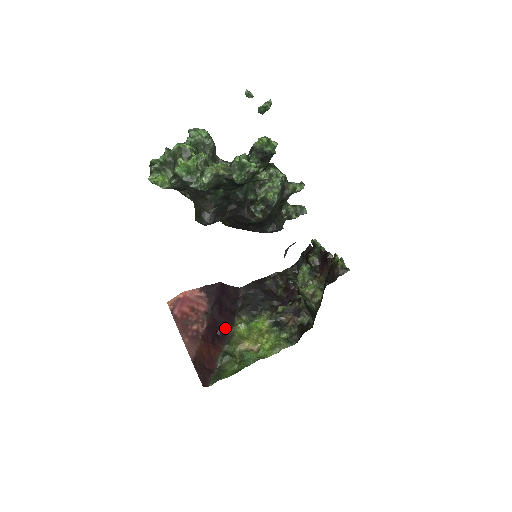
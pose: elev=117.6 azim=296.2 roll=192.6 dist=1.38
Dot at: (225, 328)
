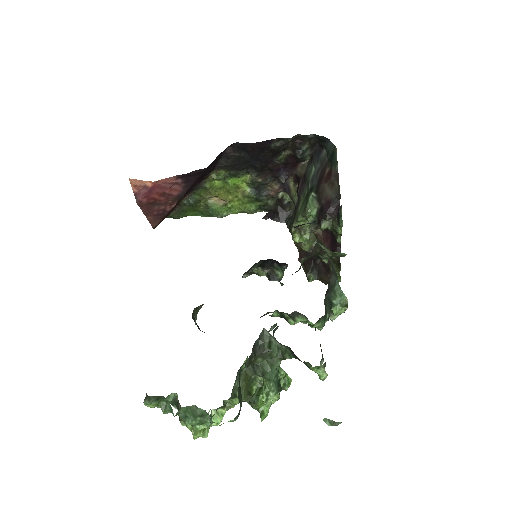
Dot at: (197, 183)
